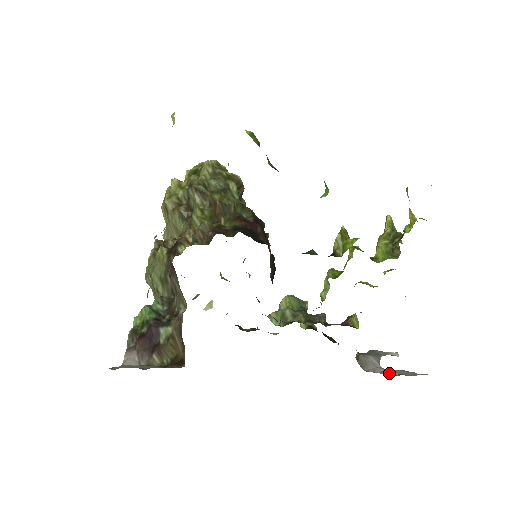
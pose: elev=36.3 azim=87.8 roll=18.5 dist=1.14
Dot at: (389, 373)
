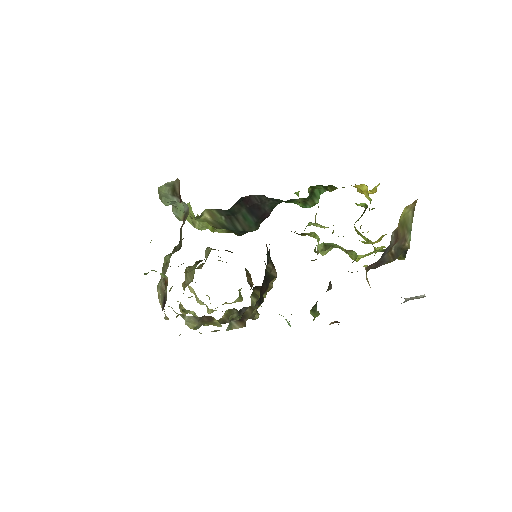
Dot at: occluded
